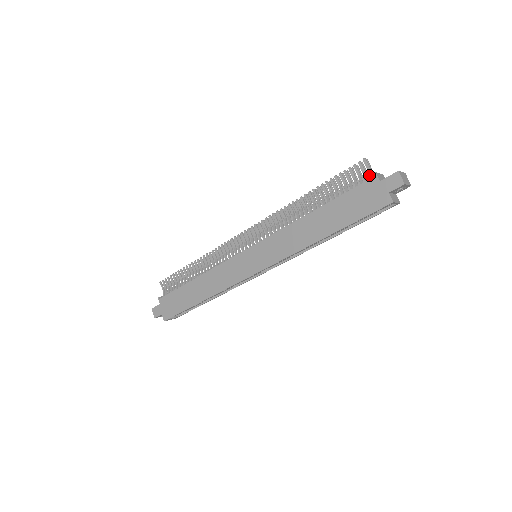
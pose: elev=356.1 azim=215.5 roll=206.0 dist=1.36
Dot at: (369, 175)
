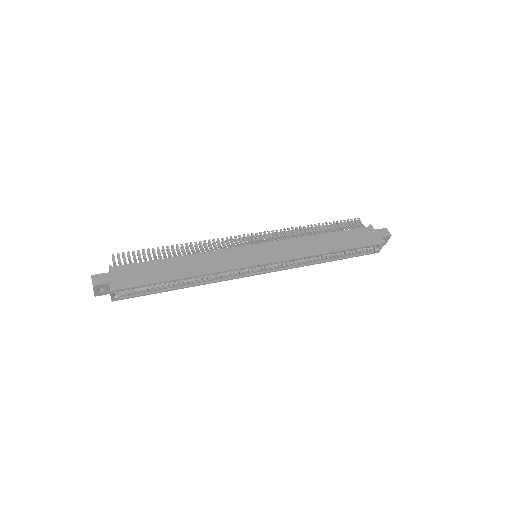
Dot at: (364, 226)
